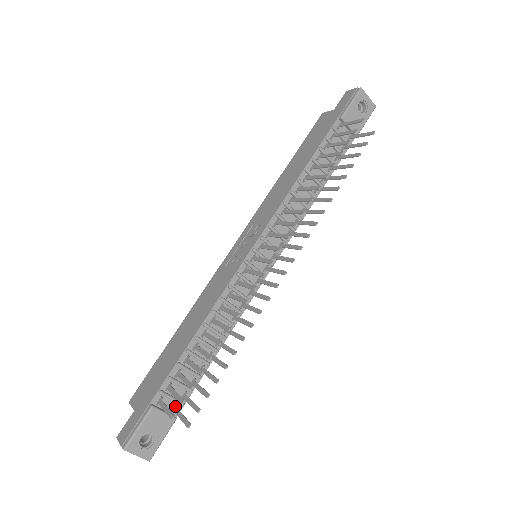
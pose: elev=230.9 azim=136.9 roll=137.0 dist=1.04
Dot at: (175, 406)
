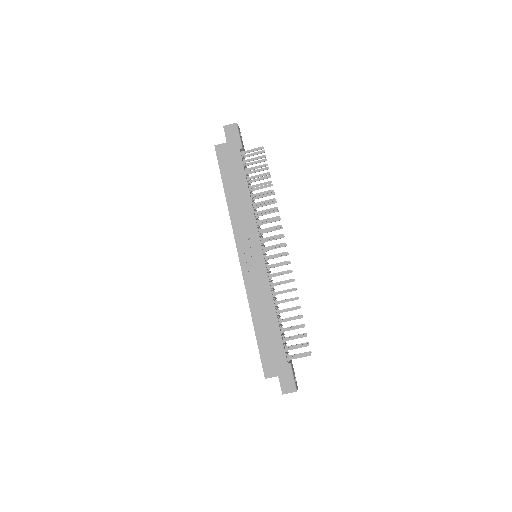
Dot at: occluded
